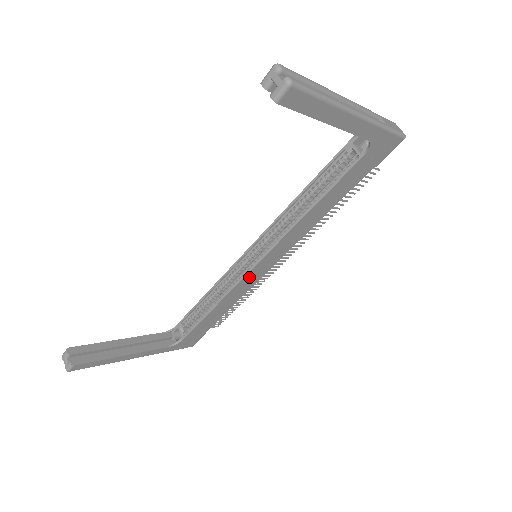
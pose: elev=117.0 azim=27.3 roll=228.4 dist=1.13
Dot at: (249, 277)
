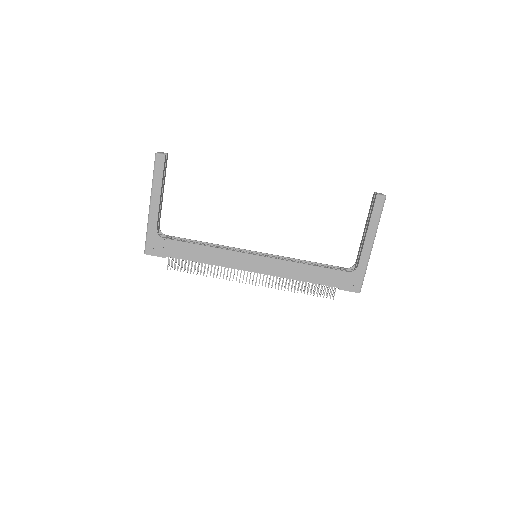
Dot at: (241, 257)
